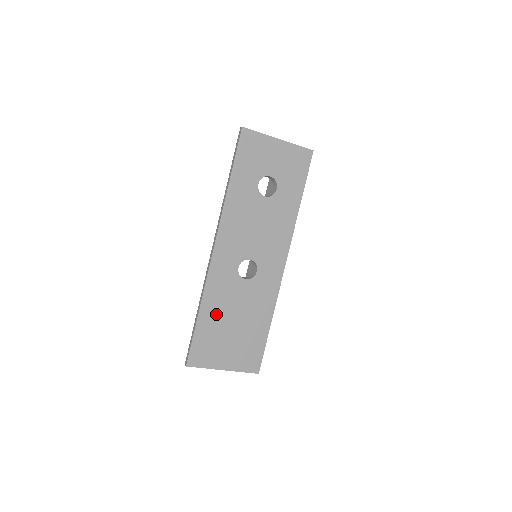
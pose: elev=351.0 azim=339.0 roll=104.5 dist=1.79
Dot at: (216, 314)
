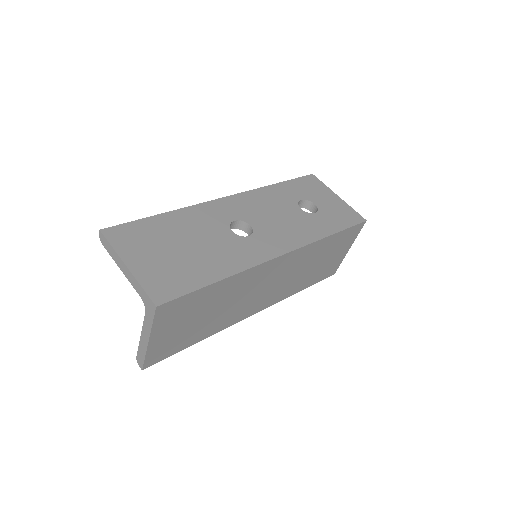
Dot at: (177, 227)
